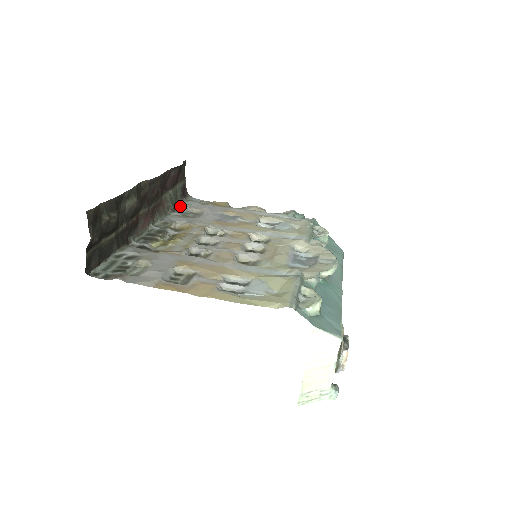
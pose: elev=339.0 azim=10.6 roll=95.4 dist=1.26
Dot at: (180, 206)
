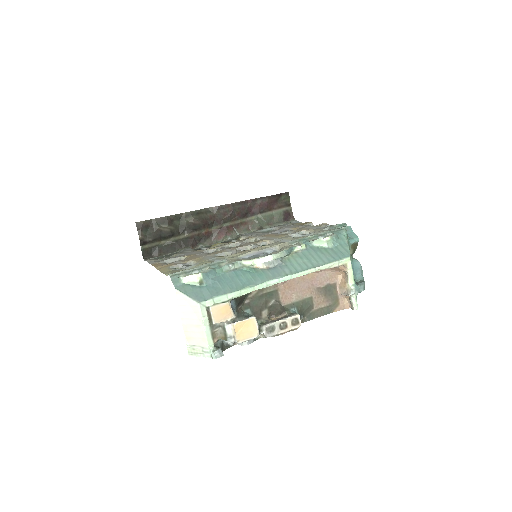
Dot at: (272, 227)
